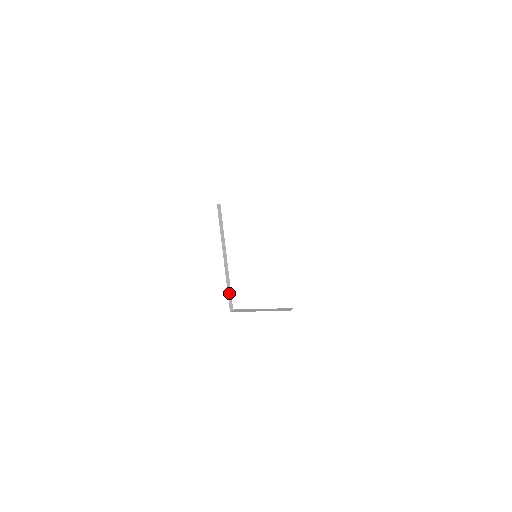
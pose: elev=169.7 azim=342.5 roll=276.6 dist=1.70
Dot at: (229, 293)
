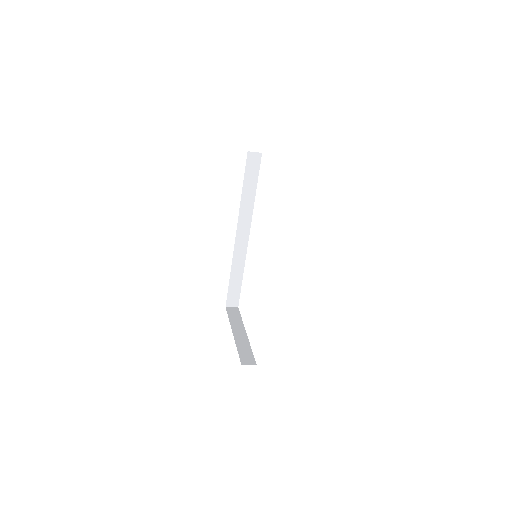
Dot at: (235, 283)
